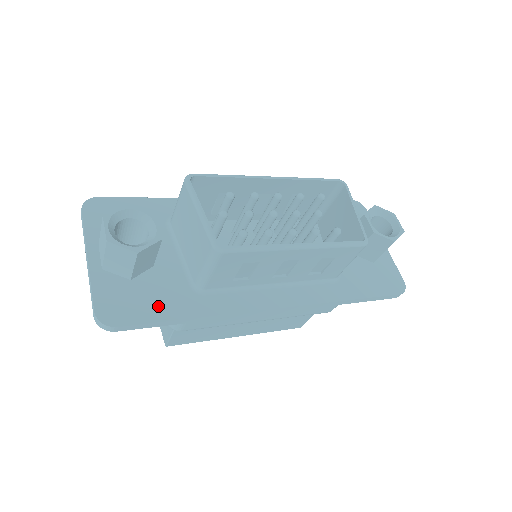
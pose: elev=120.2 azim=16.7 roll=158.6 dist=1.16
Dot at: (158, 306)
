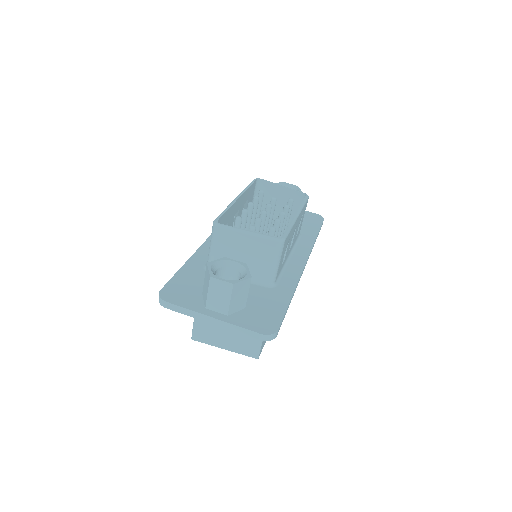
Dot at: (274, 307)
